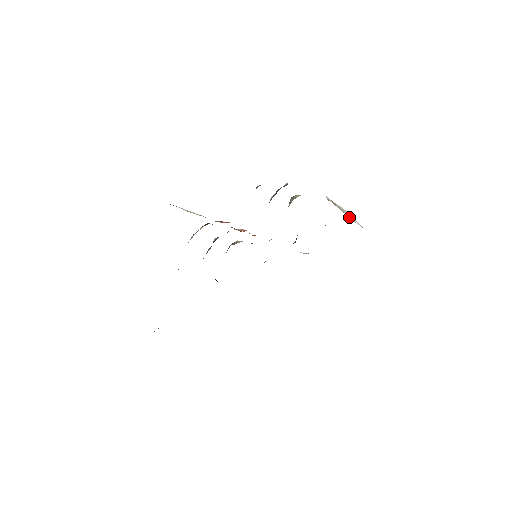
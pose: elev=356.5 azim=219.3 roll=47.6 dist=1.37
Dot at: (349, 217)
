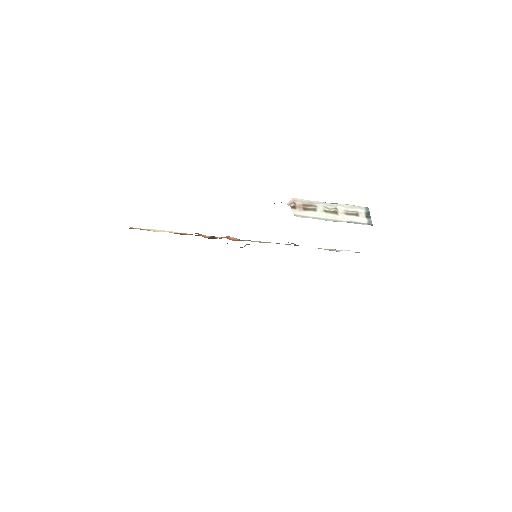
Dot at: (316, 217)
